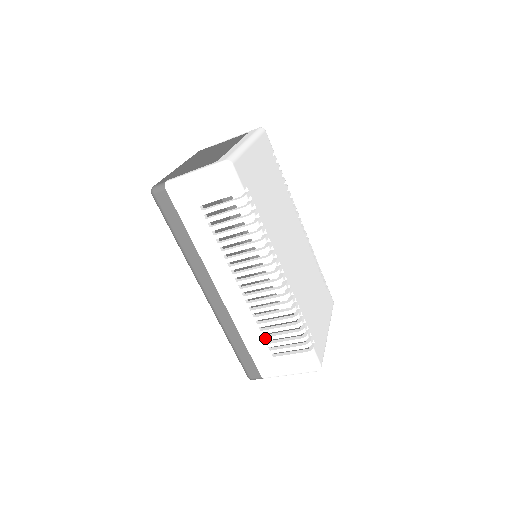
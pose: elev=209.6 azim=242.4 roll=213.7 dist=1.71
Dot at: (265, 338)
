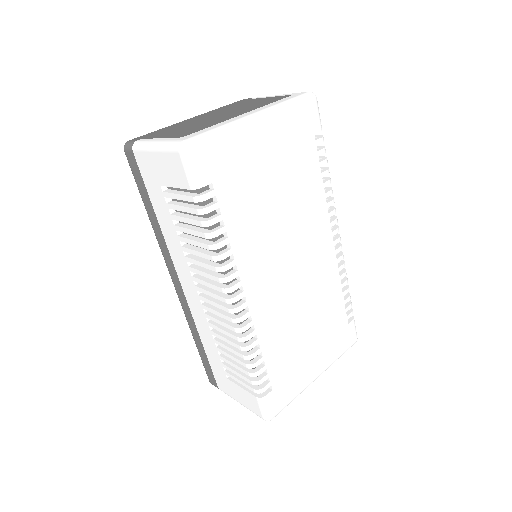
Dot at: (220, 356)
